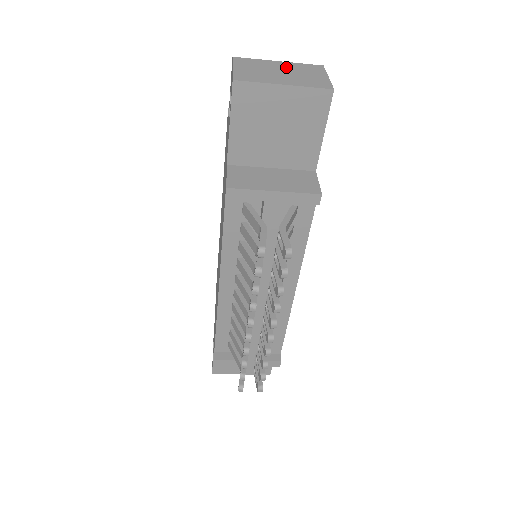
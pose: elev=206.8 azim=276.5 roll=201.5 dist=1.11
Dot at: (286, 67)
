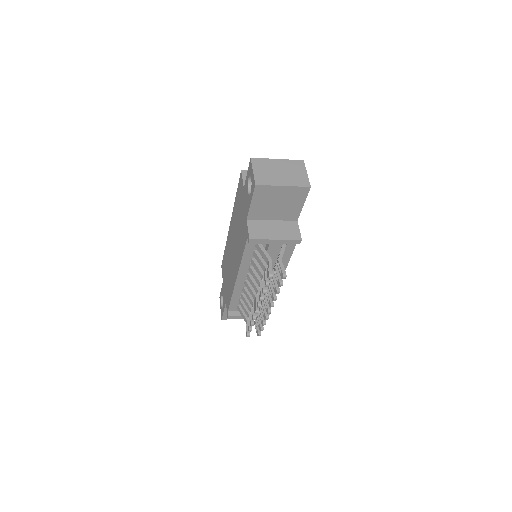
Dot at: (283, 166)
